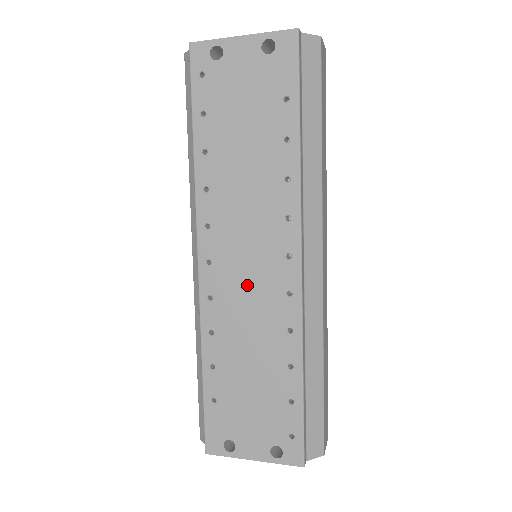
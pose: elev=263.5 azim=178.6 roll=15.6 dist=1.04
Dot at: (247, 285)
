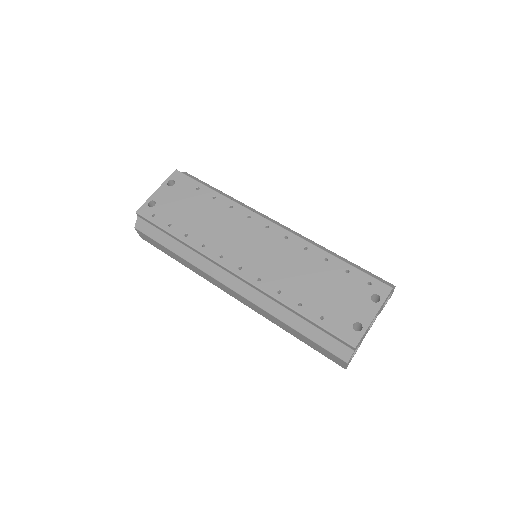
Dot at: (267, 255)
